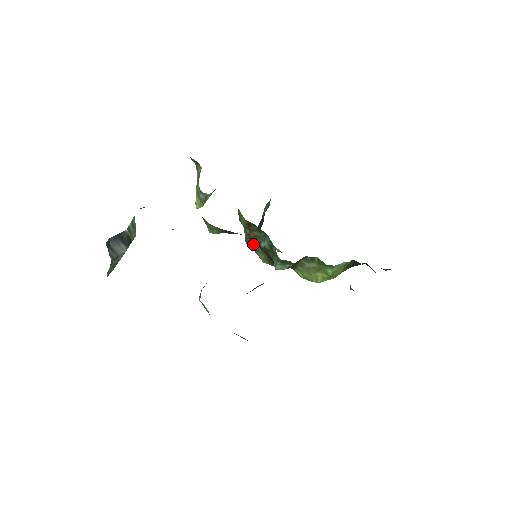
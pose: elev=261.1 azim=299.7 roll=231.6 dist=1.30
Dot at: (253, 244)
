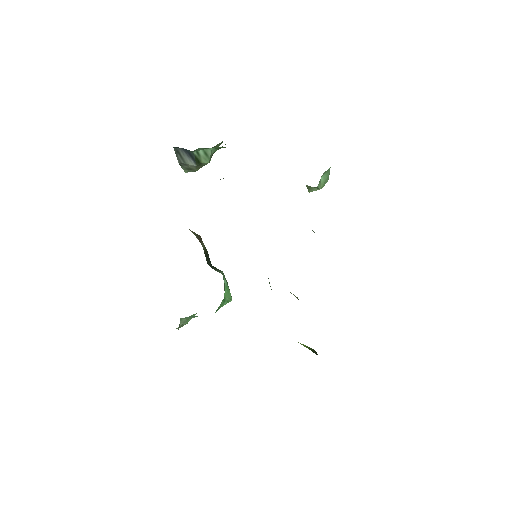
Dot at: occluded
